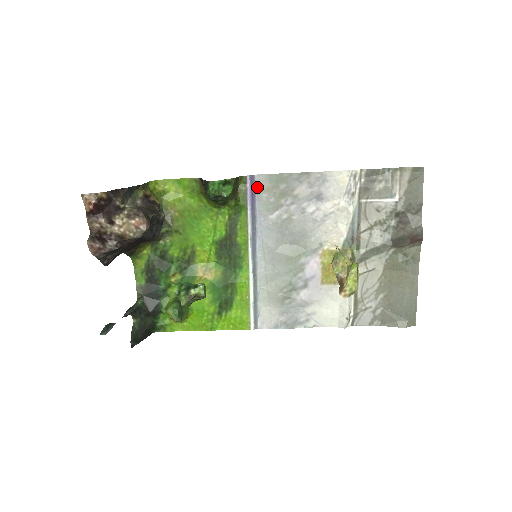
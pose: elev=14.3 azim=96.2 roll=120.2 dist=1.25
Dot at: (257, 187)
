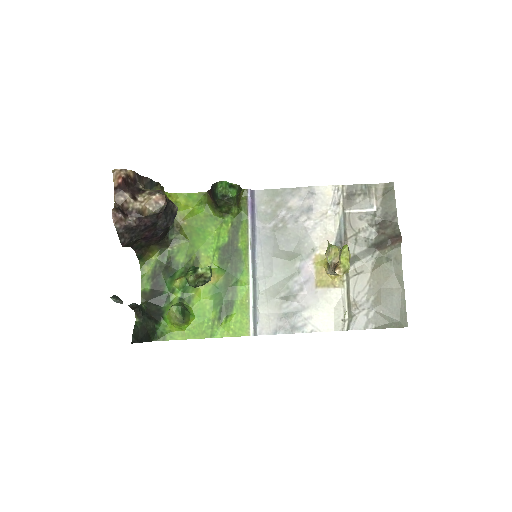
Dot at: (256, 200)
